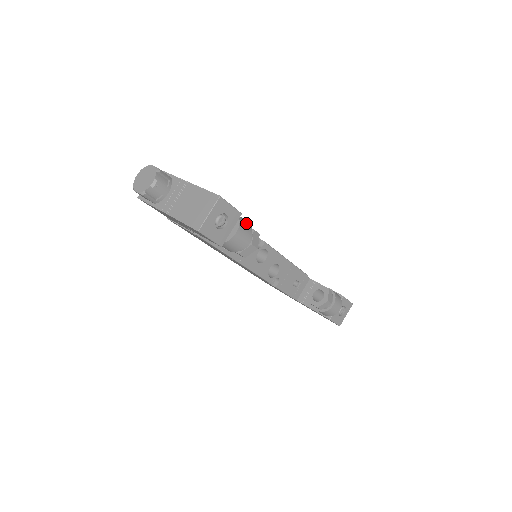
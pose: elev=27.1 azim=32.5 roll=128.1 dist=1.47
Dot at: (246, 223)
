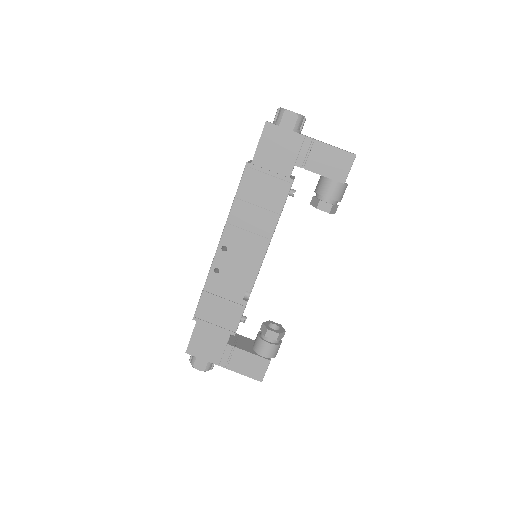
Dot at: occluded
